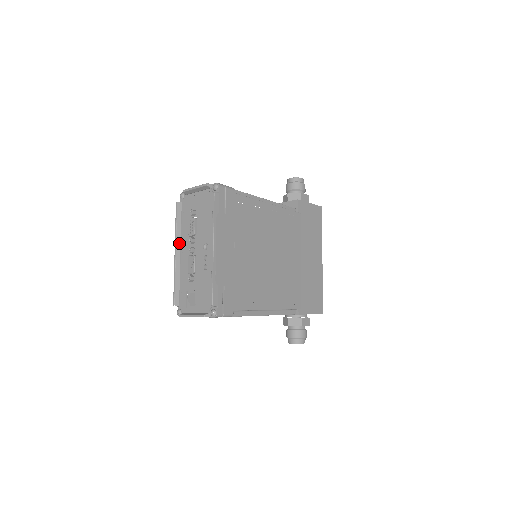
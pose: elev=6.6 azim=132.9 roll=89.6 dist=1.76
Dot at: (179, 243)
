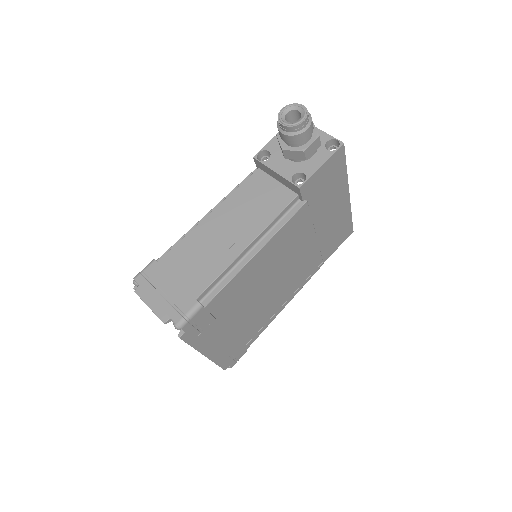
Dot at: occluded
